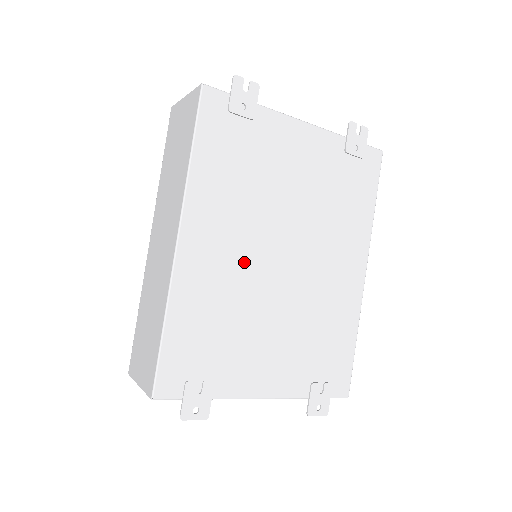
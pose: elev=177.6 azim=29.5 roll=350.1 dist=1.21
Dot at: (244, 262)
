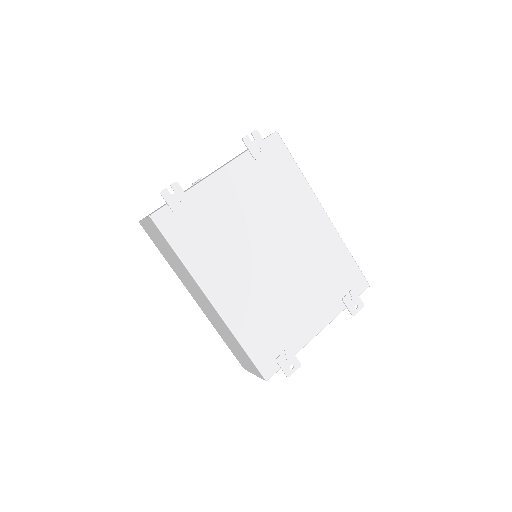
Dot at: (253, 279)
